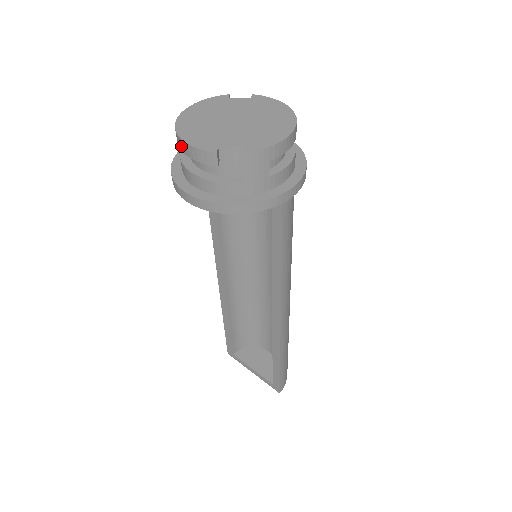
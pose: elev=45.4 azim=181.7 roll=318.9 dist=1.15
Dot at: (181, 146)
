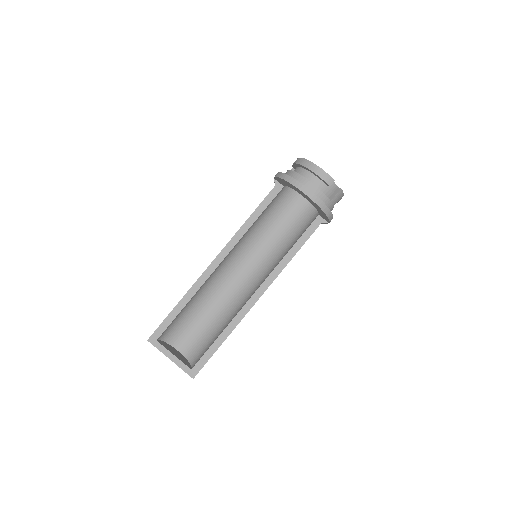
Dot at: (313, 168)
